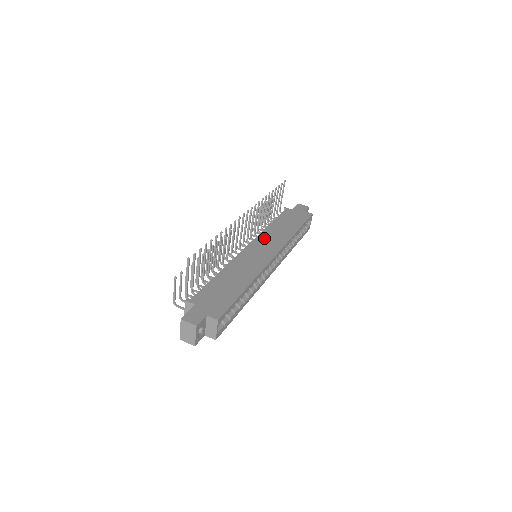
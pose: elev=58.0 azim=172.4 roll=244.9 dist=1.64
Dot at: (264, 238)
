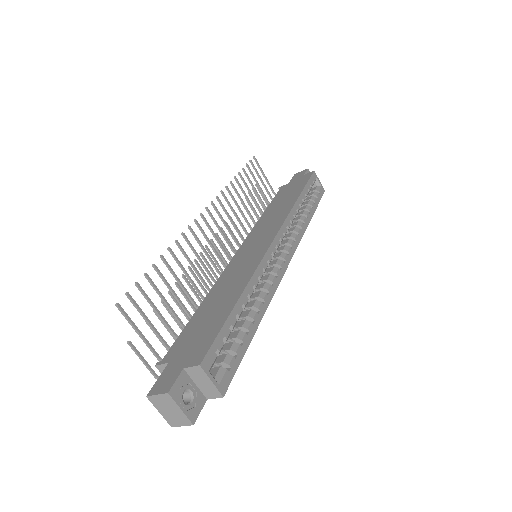
Dot at: (257, 230)
